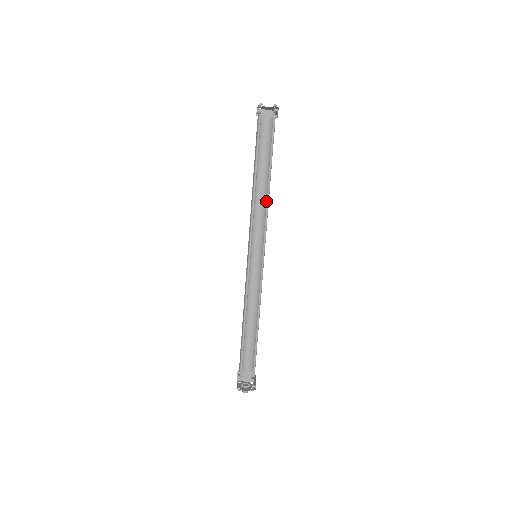
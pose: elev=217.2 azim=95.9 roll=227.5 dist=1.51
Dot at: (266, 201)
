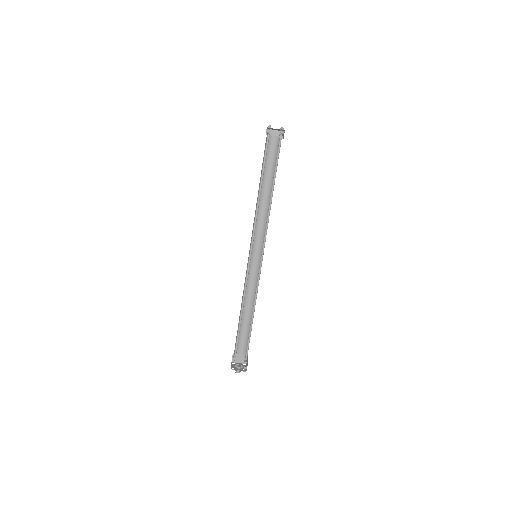
Dot at: (268, 210)
